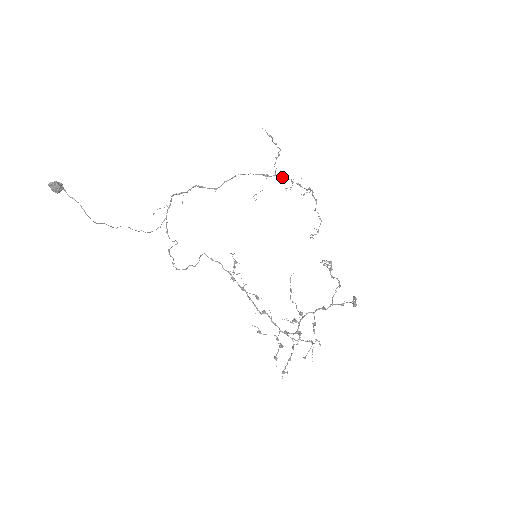
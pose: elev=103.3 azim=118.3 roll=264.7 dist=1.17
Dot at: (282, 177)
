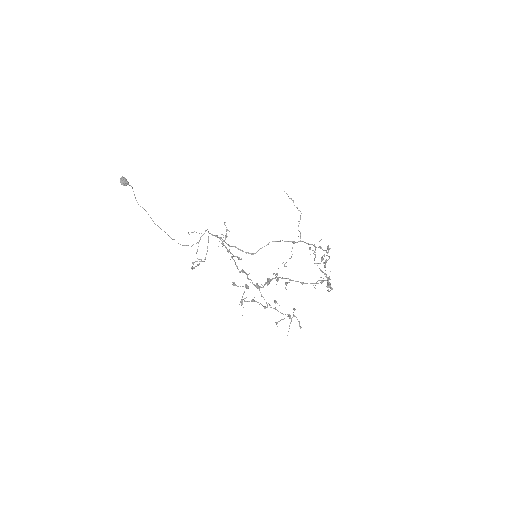
Dot at: (306, 243)
